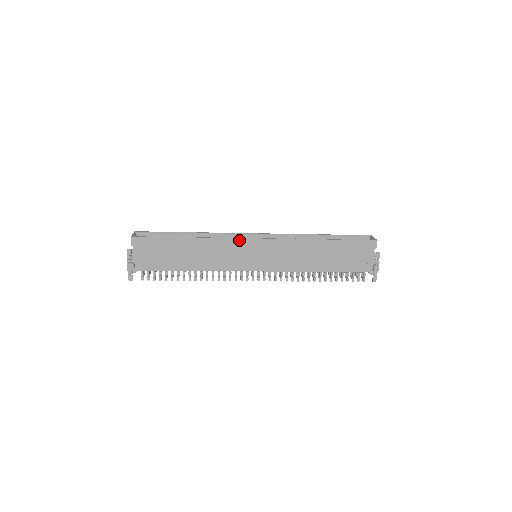
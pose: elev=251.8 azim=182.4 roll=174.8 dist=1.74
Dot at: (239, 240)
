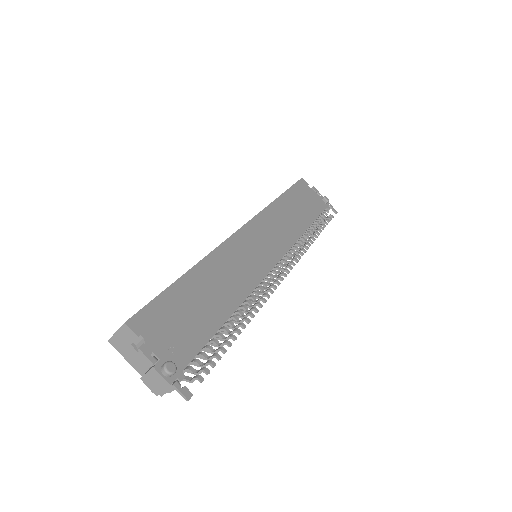
Dot at: (232, 239)
